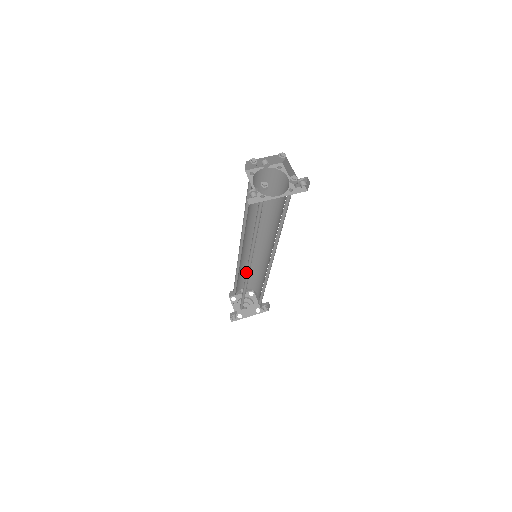
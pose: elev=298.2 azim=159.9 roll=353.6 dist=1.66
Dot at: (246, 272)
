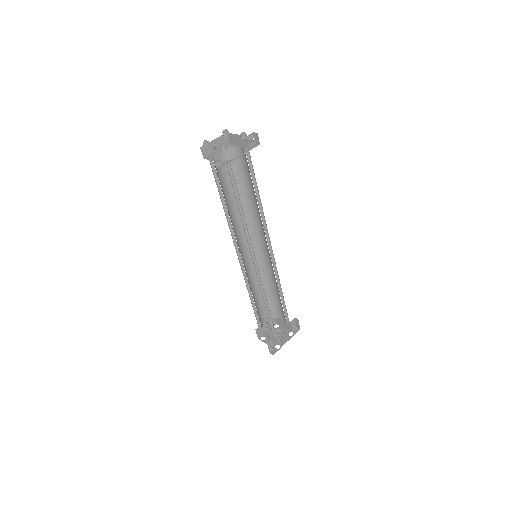
Dot at: (256, 273)
